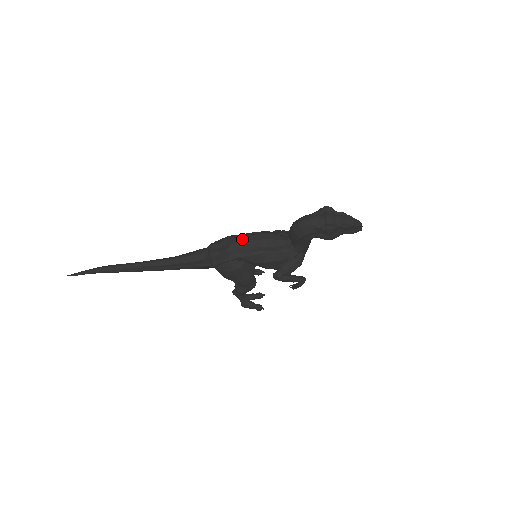
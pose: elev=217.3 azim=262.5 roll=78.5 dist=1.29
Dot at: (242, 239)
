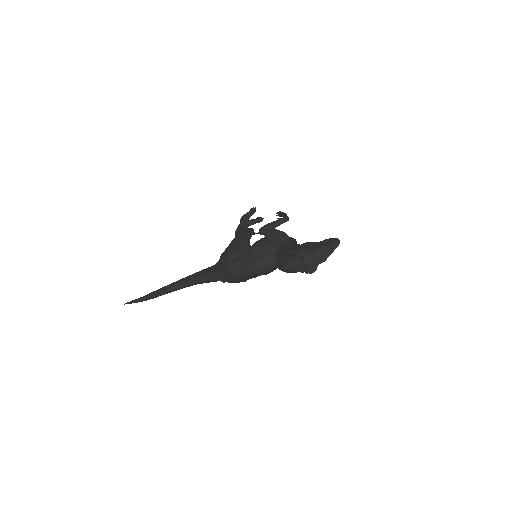
Dot at: (241, 271)
